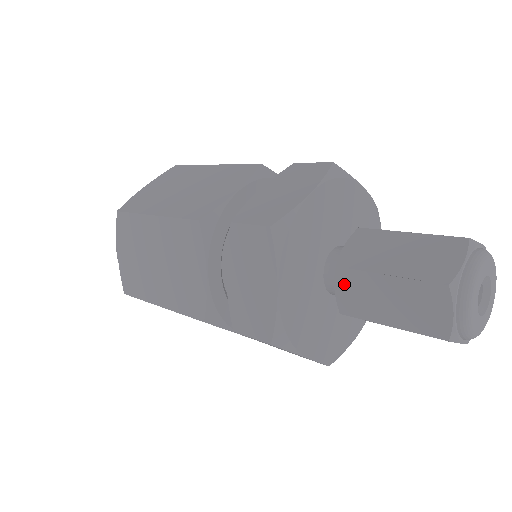
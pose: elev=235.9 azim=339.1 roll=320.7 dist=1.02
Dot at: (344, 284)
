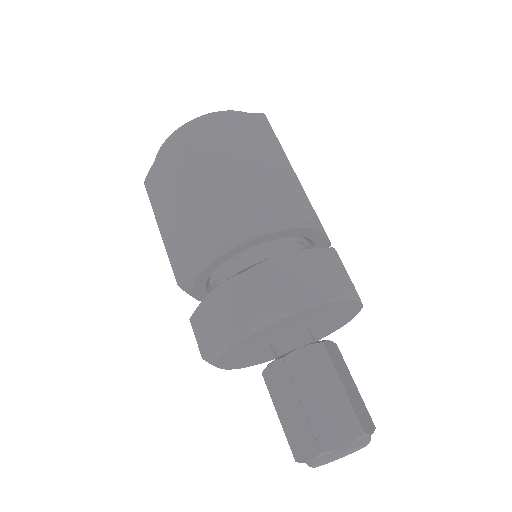
Dot at: (278, 370)
